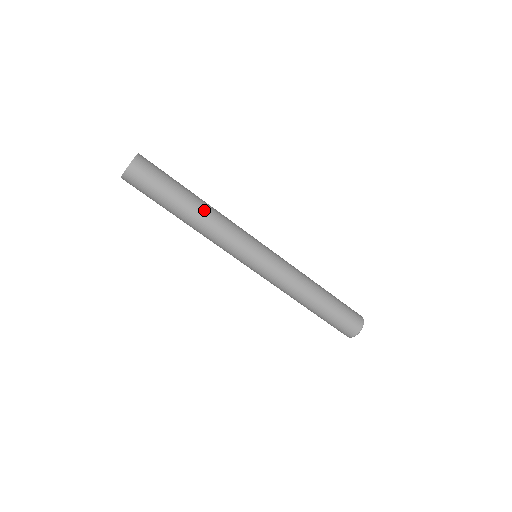
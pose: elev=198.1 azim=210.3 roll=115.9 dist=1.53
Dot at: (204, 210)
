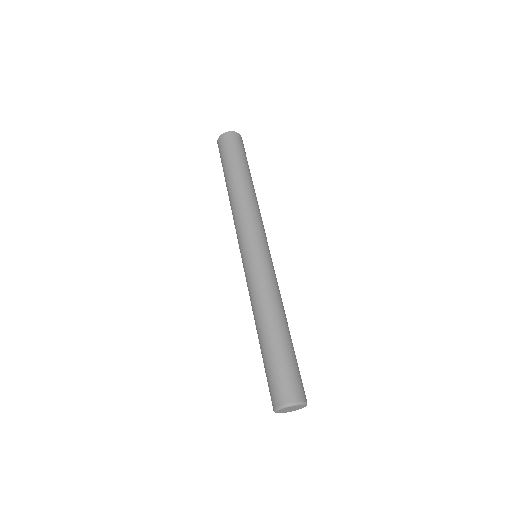
Dot at: (238, 189)
